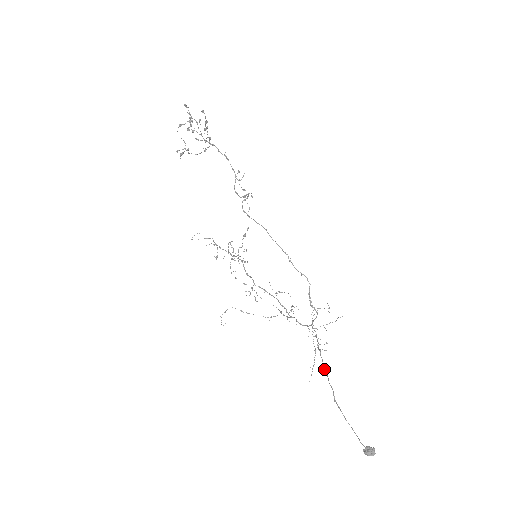
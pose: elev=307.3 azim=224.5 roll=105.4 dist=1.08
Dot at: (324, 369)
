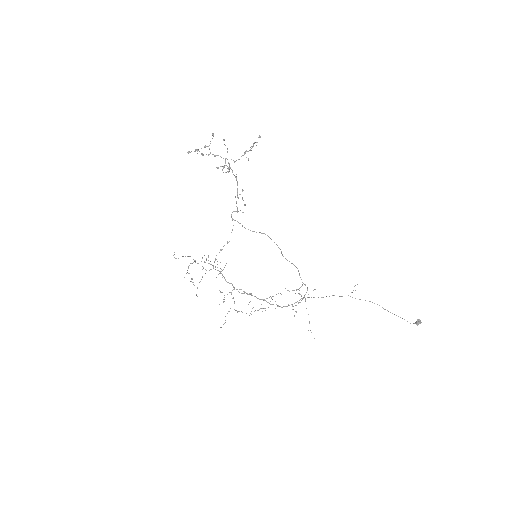
Dot at: occluded
